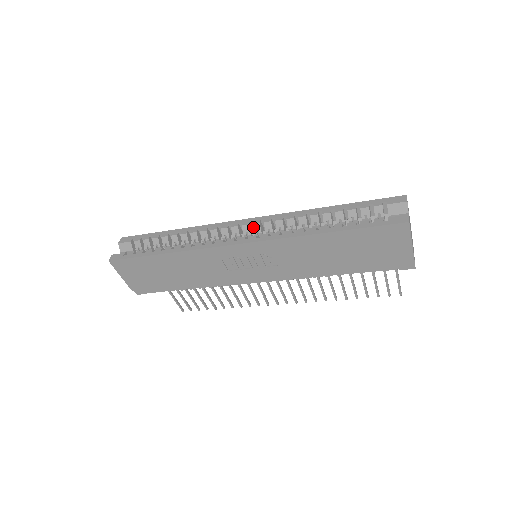
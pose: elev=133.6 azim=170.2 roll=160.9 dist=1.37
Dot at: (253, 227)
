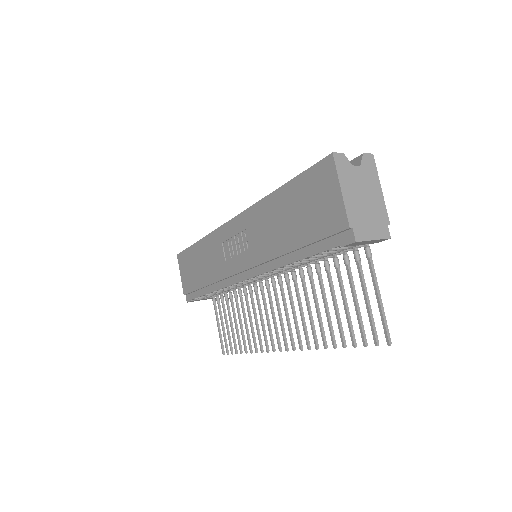
Dot at: occluded
